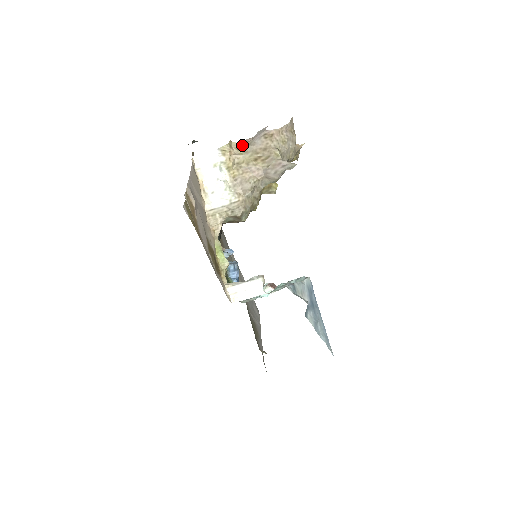
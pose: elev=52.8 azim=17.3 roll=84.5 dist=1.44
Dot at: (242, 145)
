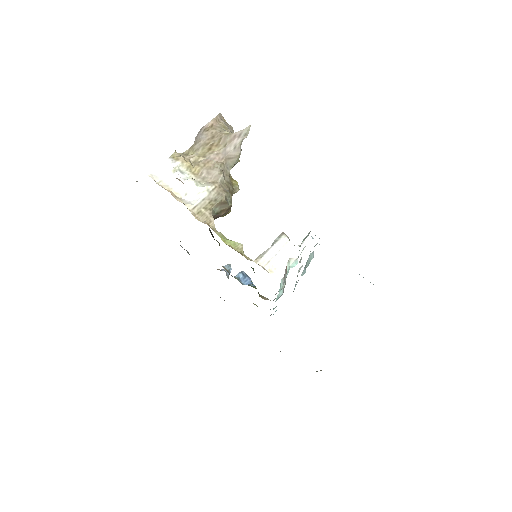
Dot at: (188, 150)
